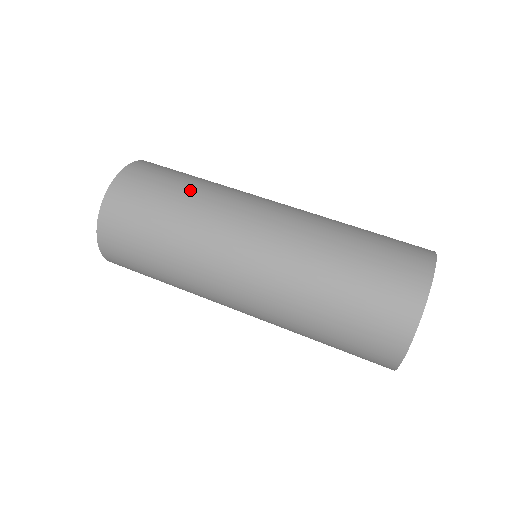
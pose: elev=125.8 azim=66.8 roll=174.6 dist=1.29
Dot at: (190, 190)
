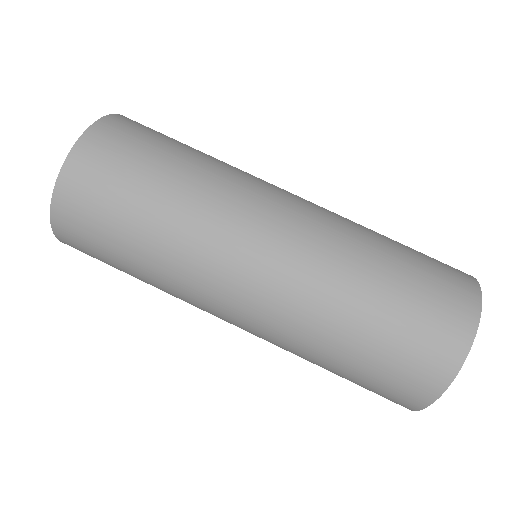
Dot at: (202, 153)
